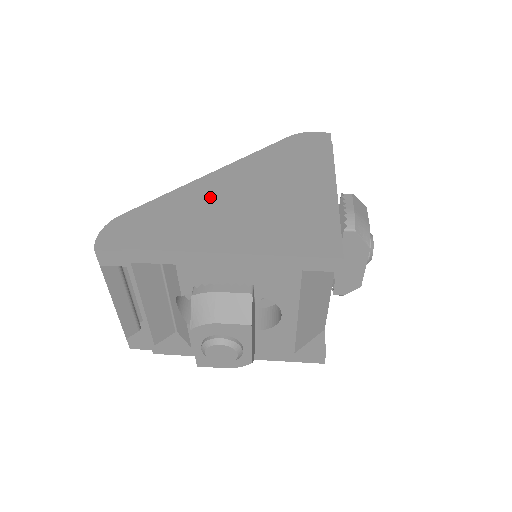
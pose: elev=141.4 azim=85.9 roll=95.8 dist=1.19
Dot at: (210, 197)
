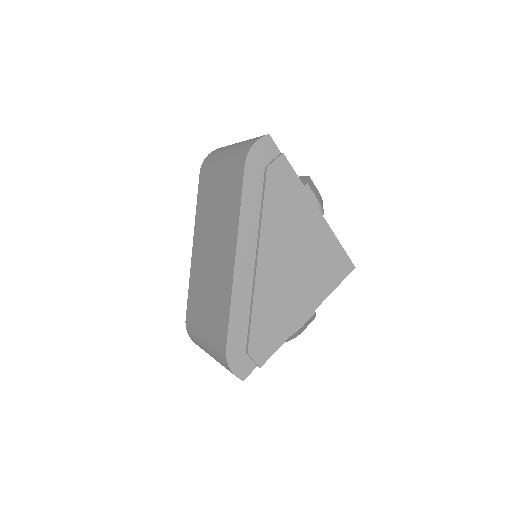
Dot at: (263, 288)
